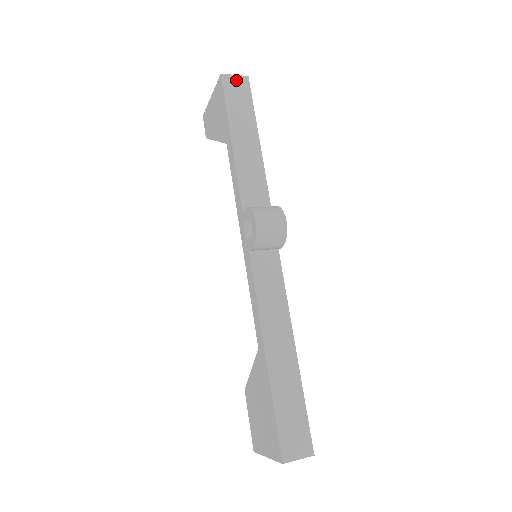
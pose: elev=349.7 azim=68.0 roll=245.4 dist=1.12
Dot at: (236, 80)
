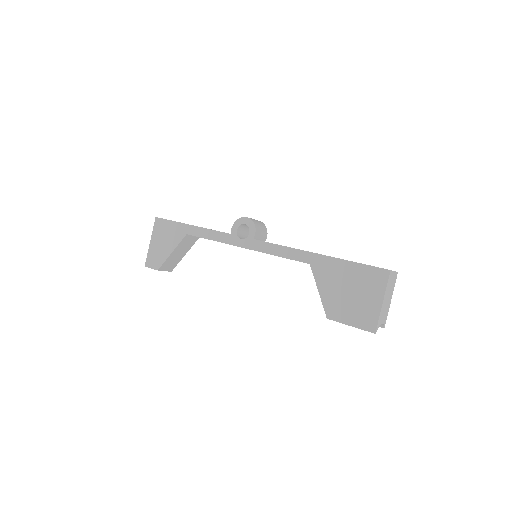
Dot at: occluded
